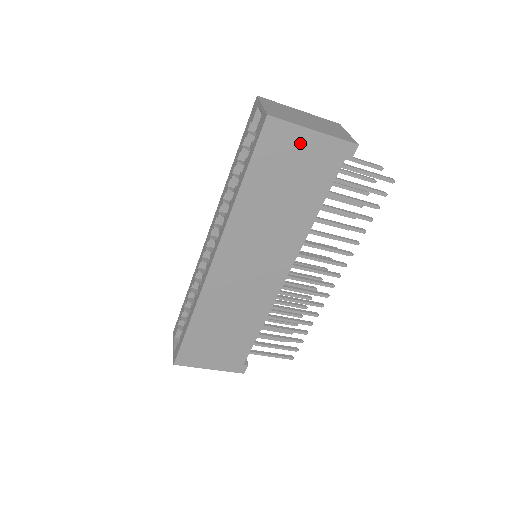
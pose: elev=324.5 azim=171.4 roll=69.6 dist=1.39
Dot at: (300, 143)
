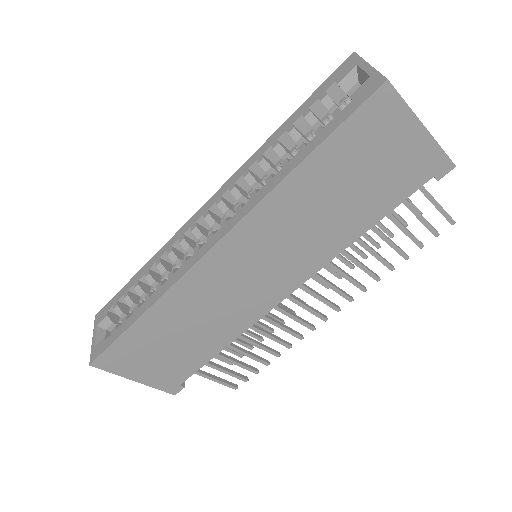
Dot at: (400, 135)
